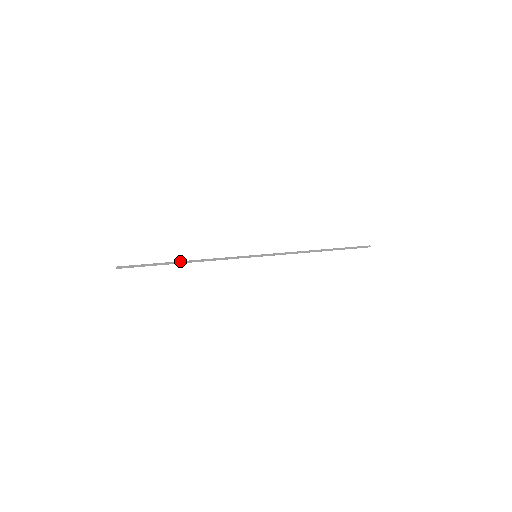
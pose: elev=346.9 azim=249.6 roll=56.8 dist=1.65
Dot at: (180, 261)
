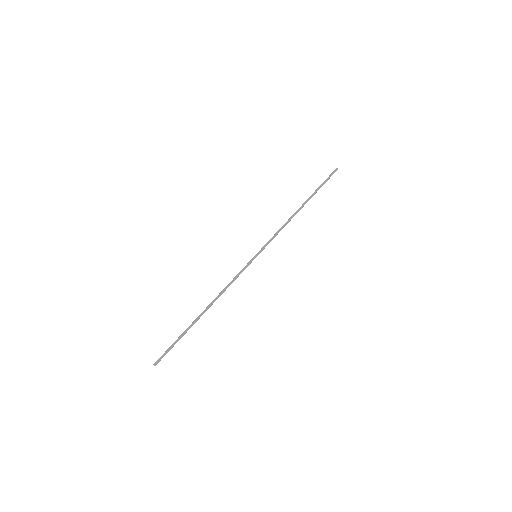
Dot at: occluded
